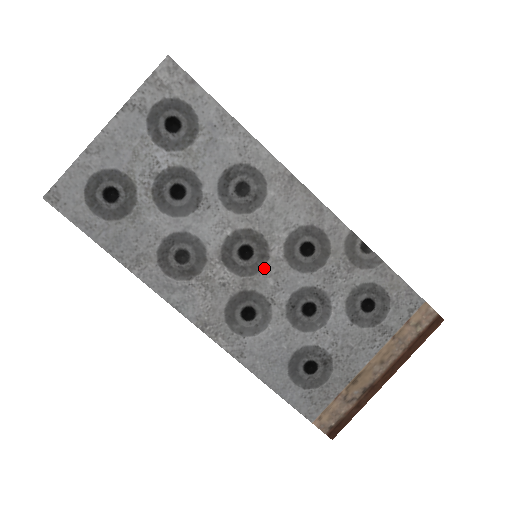
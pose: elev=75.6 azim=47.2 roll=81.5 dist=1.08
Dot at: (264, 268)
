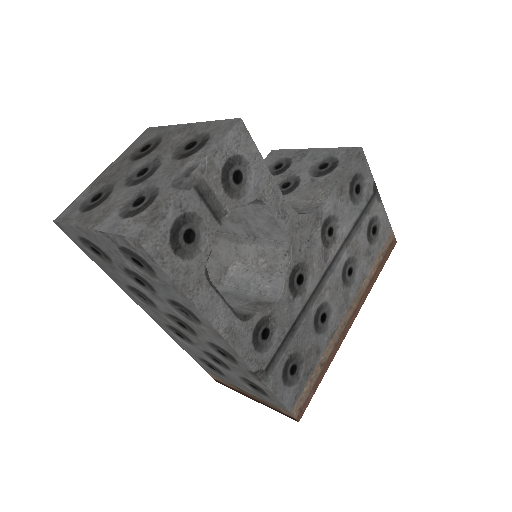
Dot at: (192, 336)
